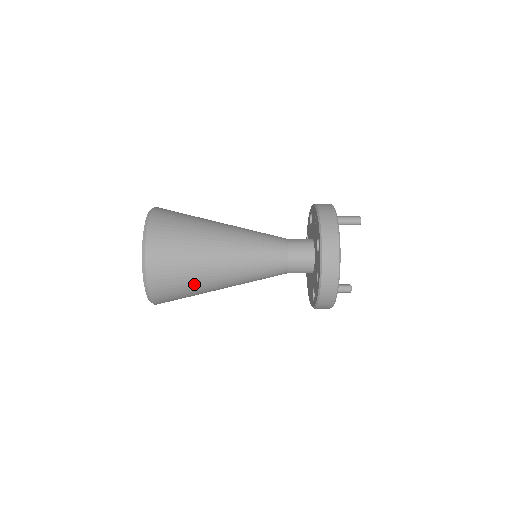
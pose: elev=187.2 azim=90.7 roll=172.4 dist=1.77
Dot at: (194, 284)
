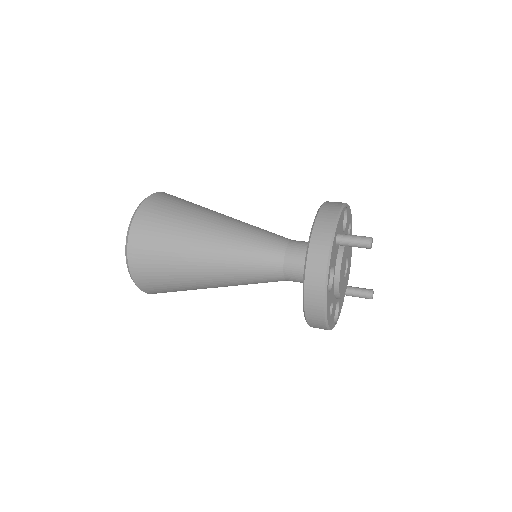
Dot at: (186, 288)
